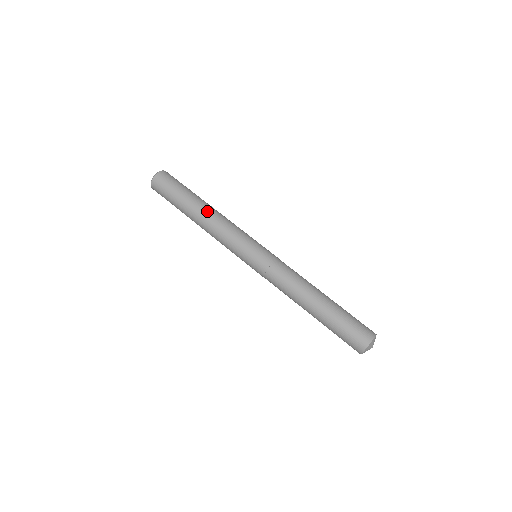
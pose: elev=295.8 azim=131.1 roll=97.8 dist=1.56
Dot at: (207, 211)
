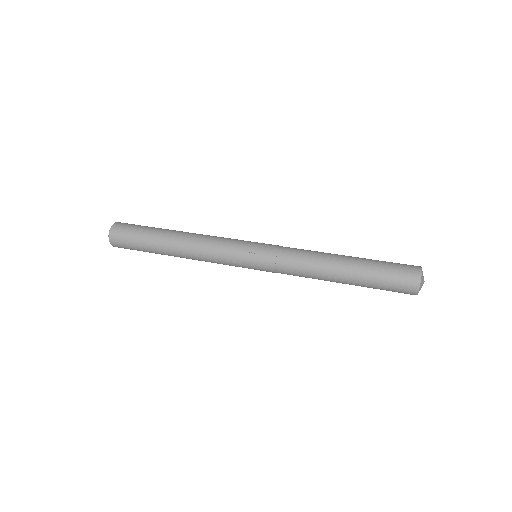
Dot at: occluded
